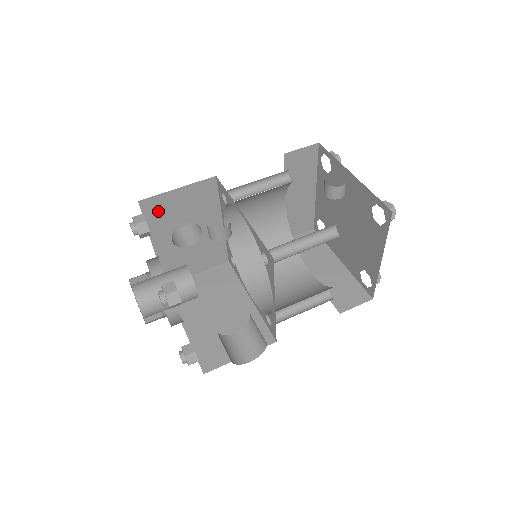
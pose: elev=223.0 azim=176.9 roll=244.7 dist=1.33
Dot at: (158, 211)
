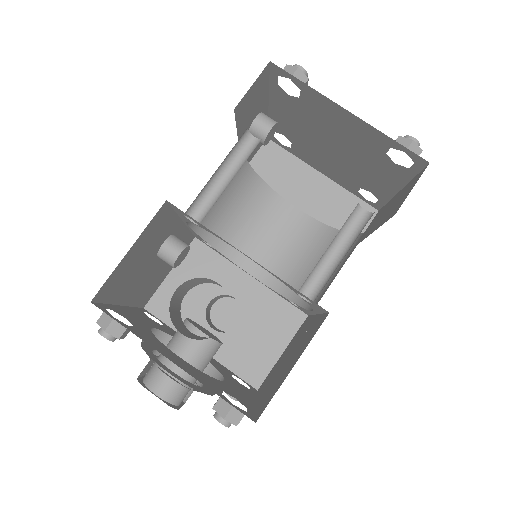
Dot at: occluded
